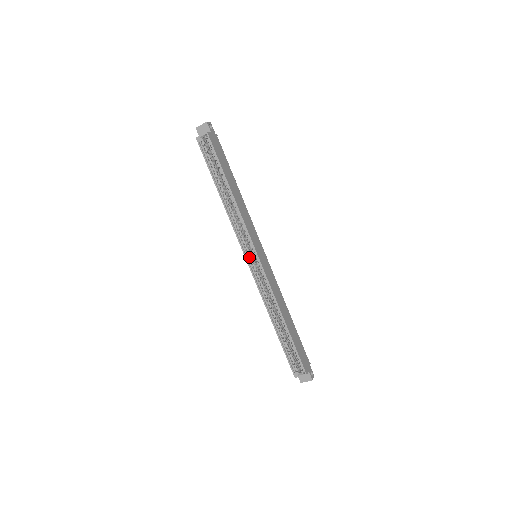
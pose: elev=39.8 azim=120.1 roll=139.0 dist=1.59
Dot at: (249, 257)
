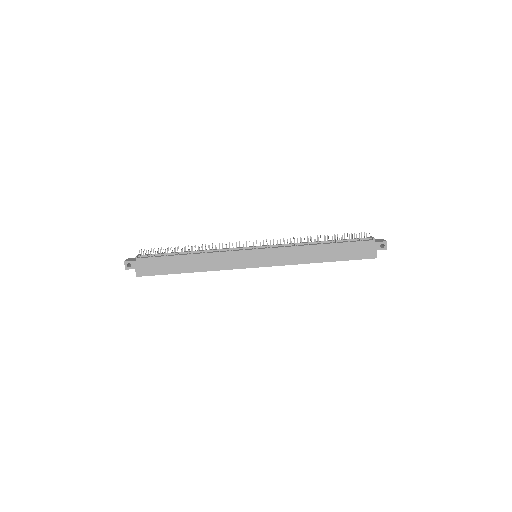
Dot at: occluded
